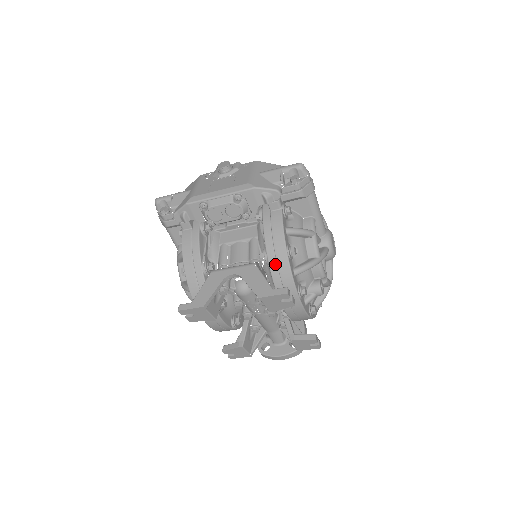
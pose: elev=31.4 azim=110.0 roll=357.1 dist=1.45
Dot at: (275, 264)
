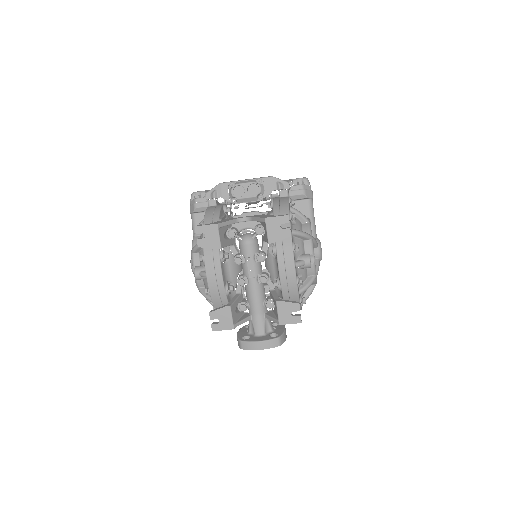
Dot at: occluded
